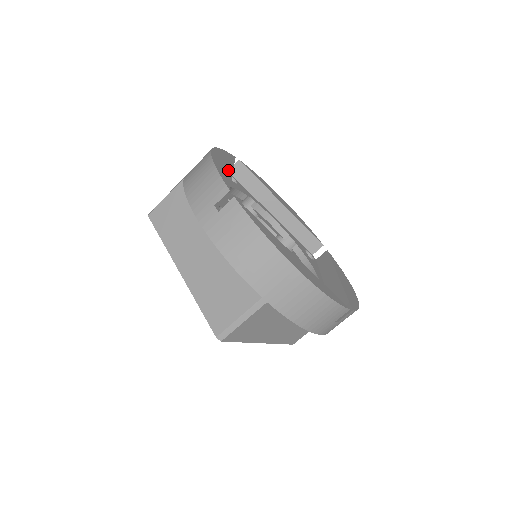
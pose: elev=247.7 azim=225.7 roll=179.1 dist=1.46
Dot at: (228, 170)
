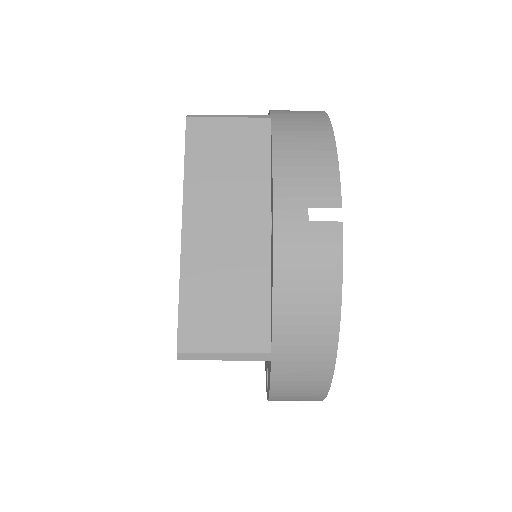
Dot at: occluded
